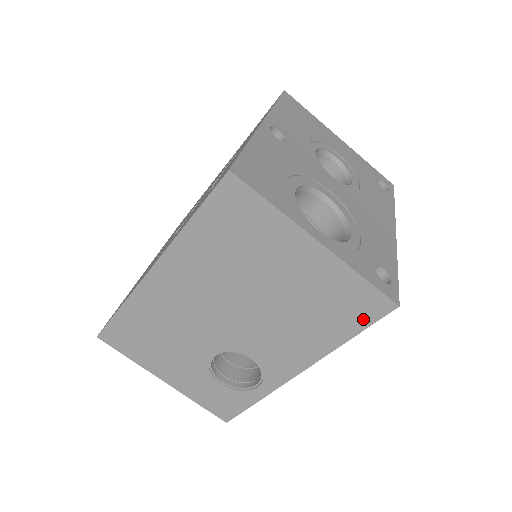
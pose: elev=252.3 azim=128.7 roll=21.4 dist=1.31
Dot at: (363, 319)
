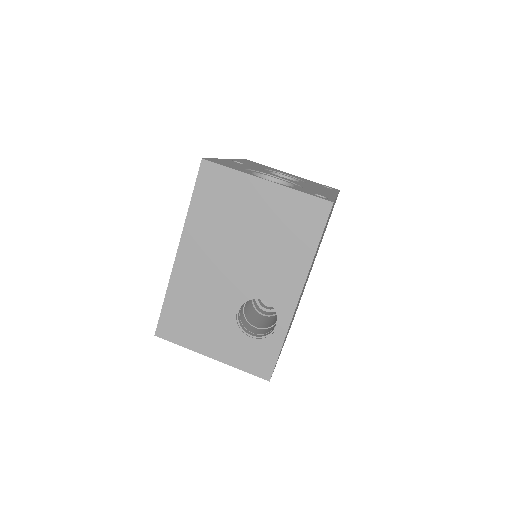
Dot at: (318, 224)
